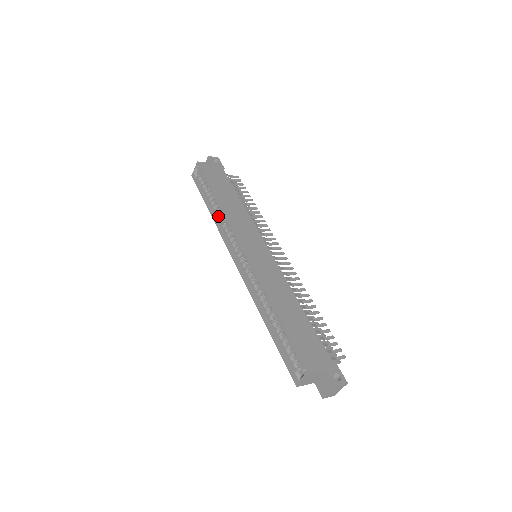
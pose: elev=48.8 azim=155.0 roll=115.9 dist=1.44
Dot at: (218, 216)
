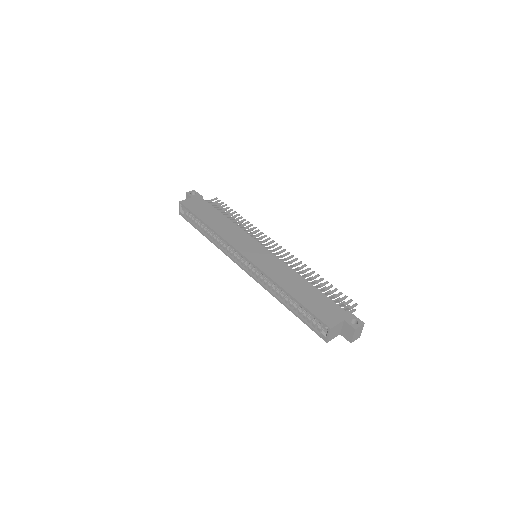
Dot at: (213, 238)
